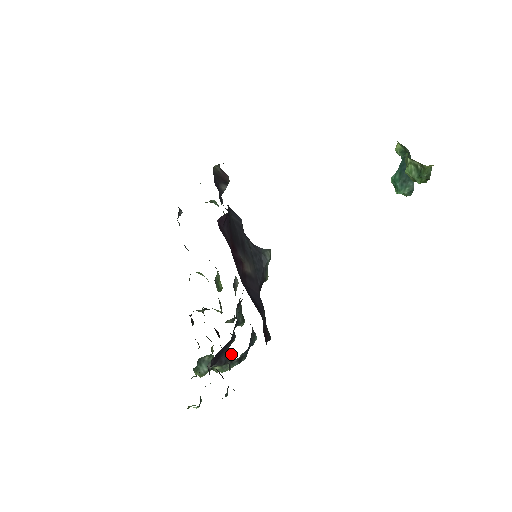
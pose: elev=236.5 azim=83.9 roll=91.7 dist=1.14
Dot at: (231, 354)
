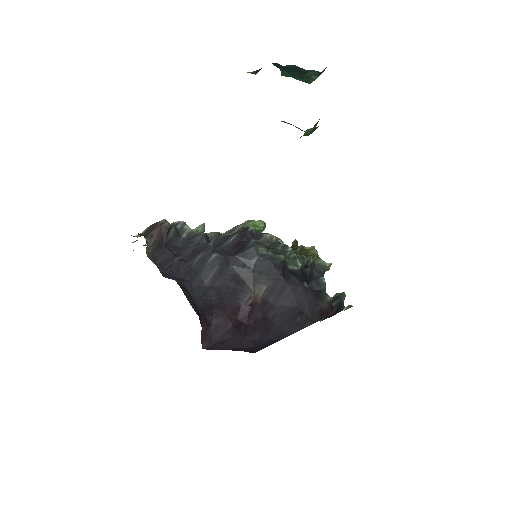
Dot at: (321, 263)
